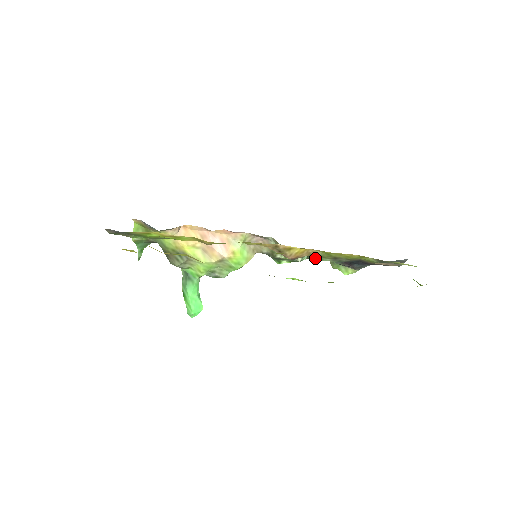
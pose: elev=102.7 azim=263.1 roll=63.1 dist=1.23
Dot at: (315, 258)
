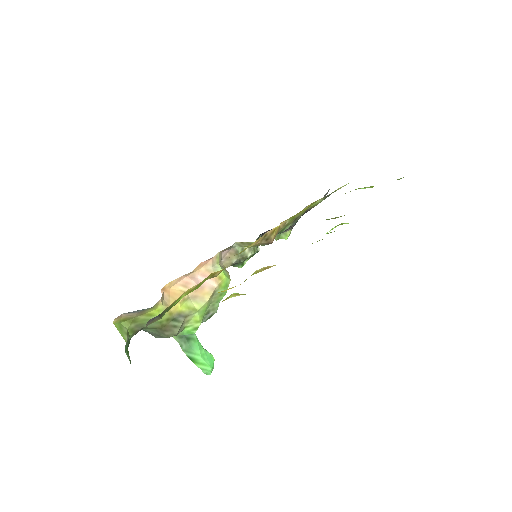
Dot at: (280, 232)
